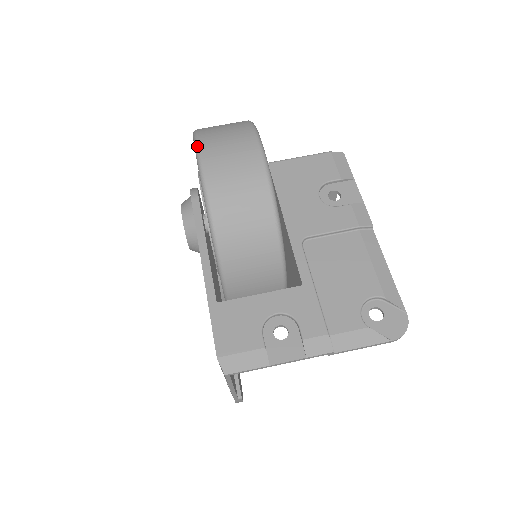
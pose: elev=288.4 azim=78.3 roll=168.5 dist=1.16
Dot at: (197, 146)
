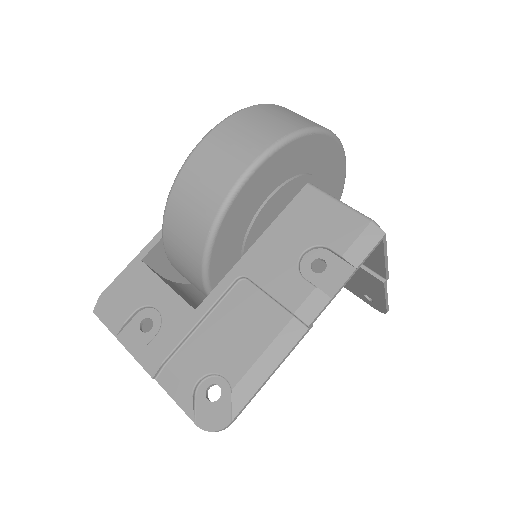
Dot at: (221, 121)
